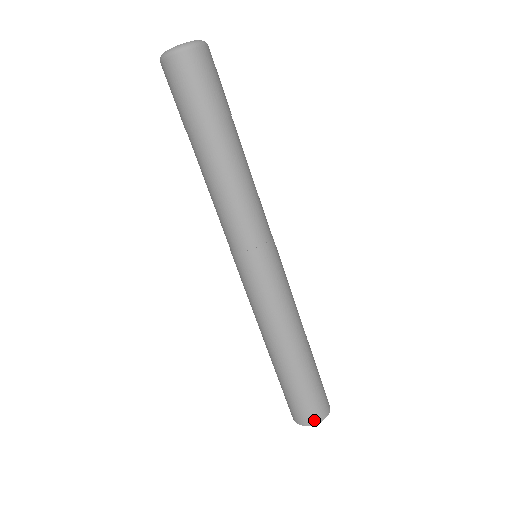
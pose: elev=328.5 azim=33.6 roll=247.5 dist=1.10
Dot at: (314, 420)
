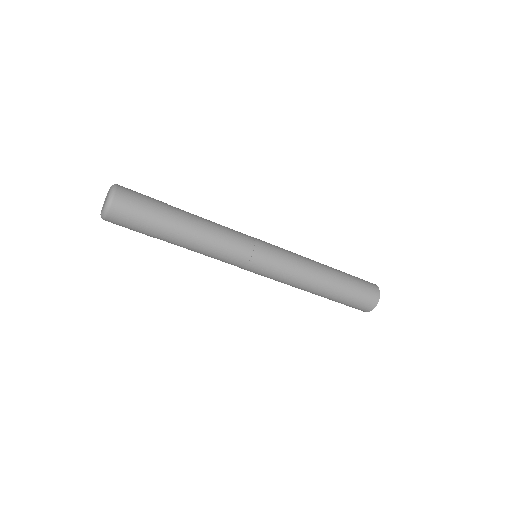
Dot at: (369, 309)
